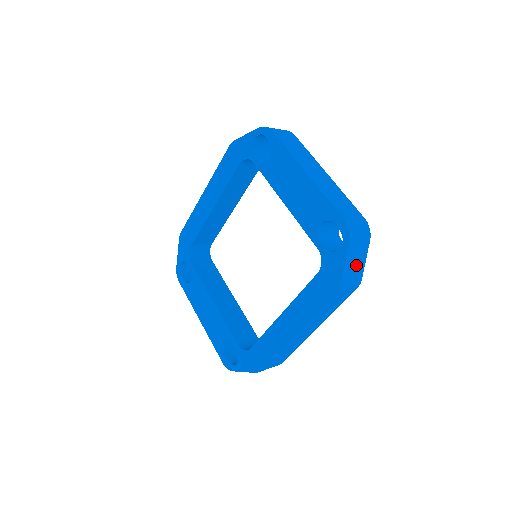
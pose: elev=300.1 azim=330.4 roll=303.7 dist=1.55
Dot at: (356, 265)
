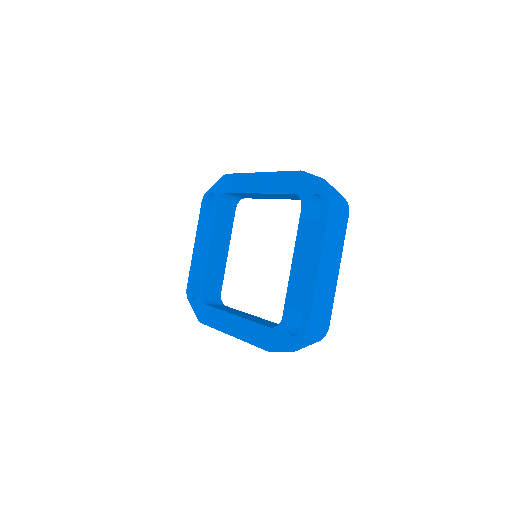
Dot at: (296, 347)
